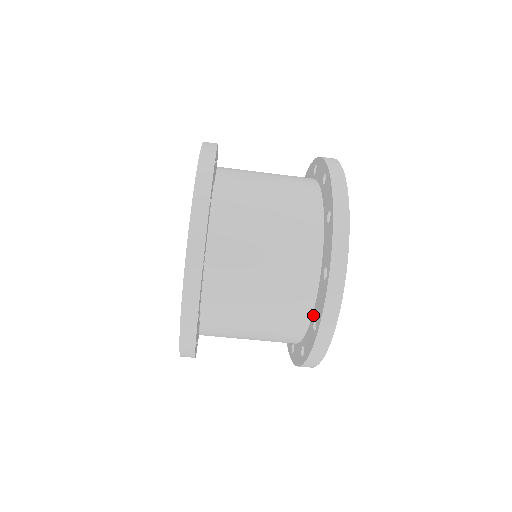
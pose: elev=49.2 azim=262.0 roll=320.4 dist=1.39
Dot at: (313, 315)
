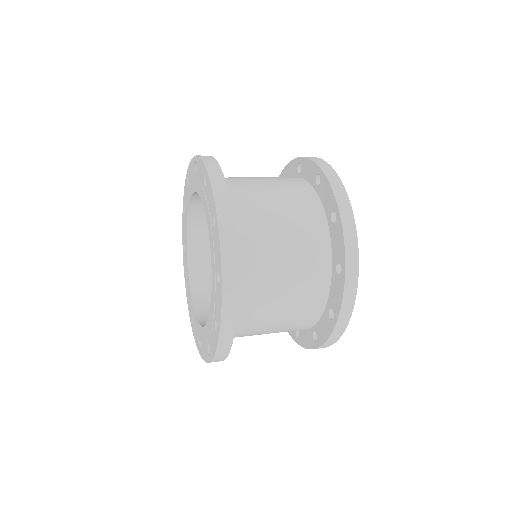
Dot at: occluded
